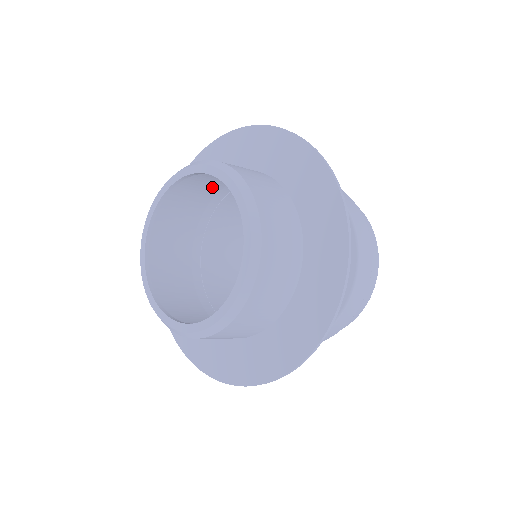
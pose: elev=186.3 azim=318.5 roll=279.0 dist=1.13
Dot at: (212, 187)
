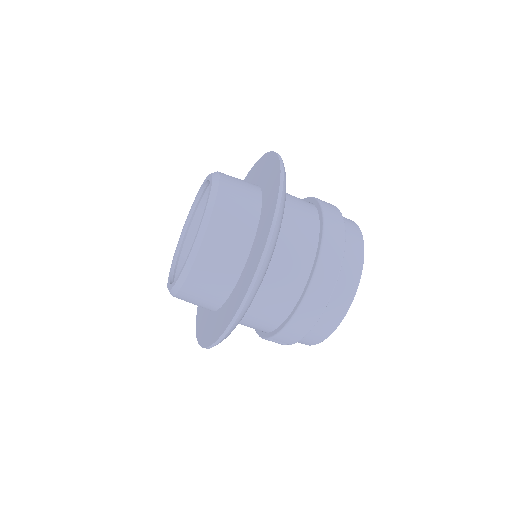
Dot at: occluded
